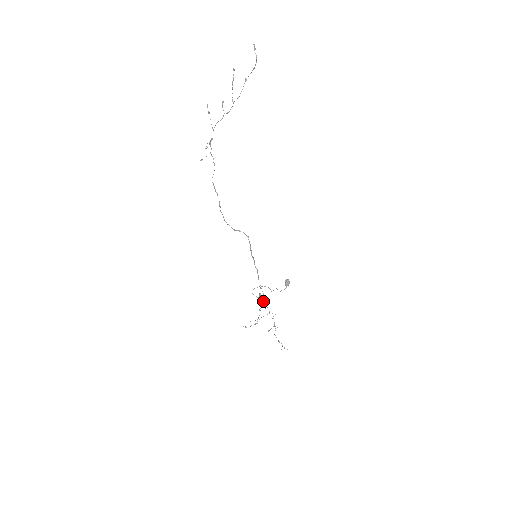
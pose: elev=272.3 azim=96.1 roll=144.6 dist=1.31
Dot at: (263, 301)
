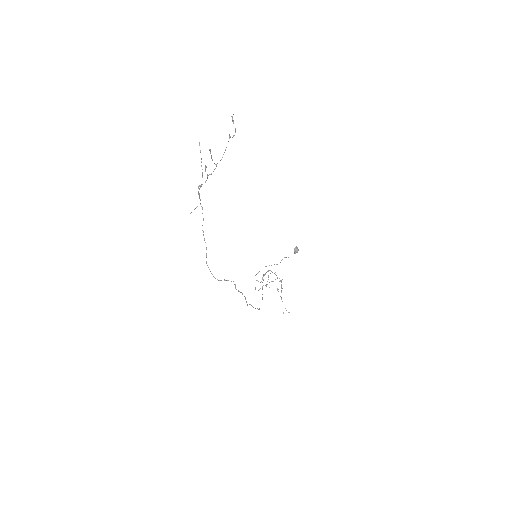
Dot at: (271, 271)
